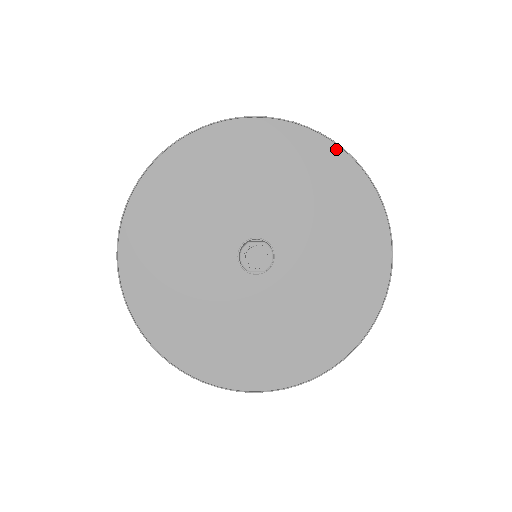
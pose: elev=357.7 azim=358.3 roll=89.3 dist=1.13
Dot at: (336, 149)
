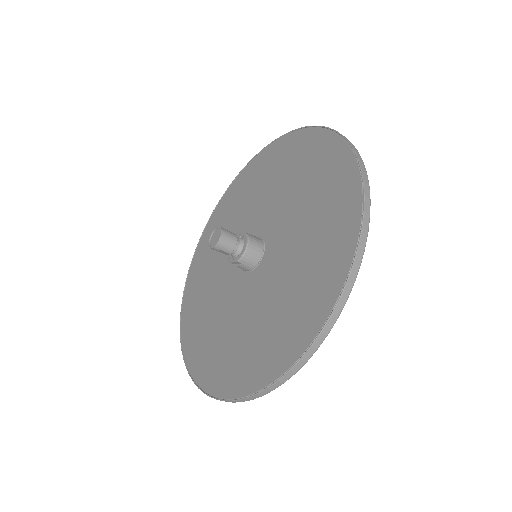
Dot at: (336, 138)
